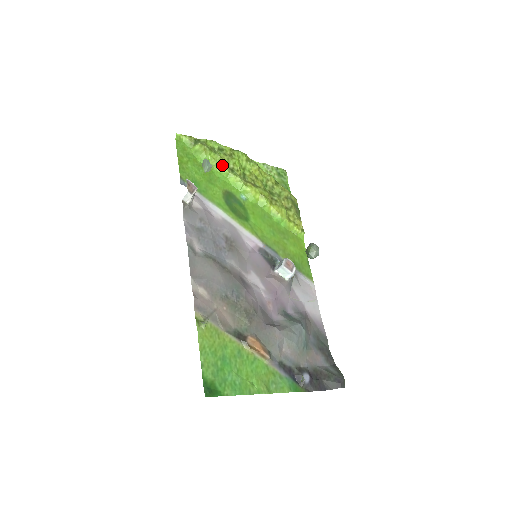
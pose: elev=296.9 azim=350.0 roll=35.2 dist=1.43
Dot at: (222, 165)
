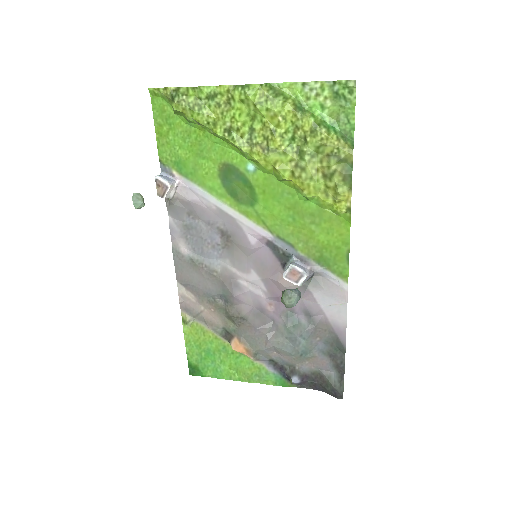
Dot at: (212, 128)
